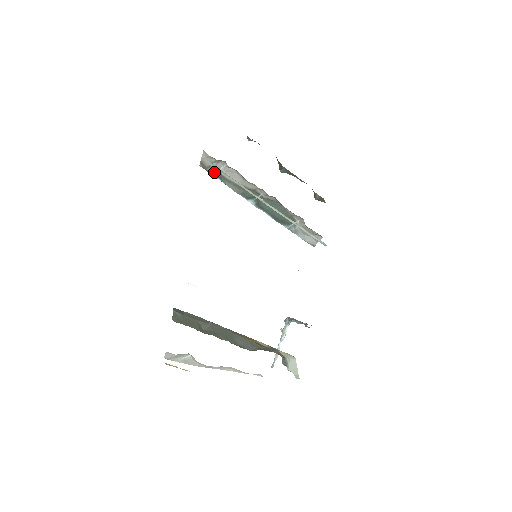
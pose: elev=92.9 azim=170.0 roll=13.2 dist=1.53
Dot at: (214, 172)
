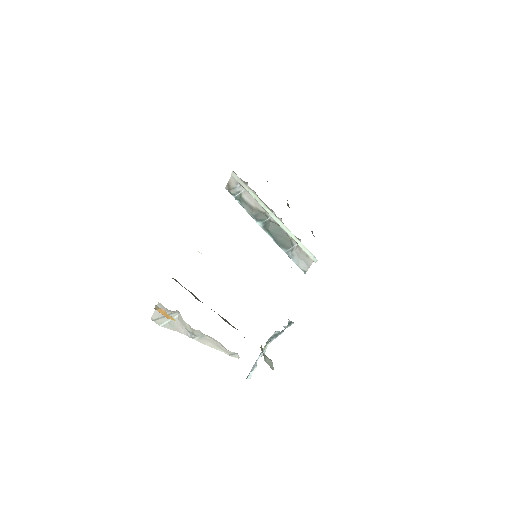
Dot at: (236, 194)
